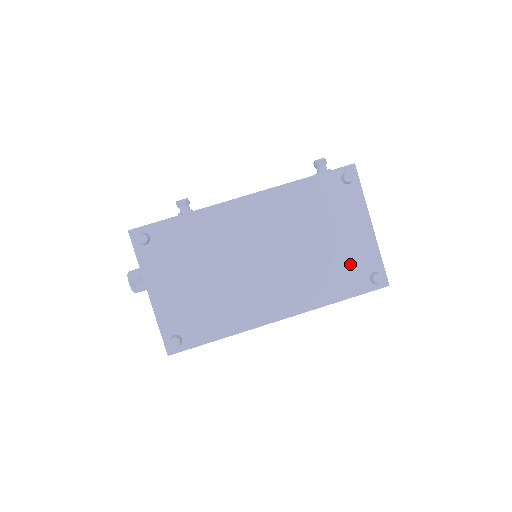
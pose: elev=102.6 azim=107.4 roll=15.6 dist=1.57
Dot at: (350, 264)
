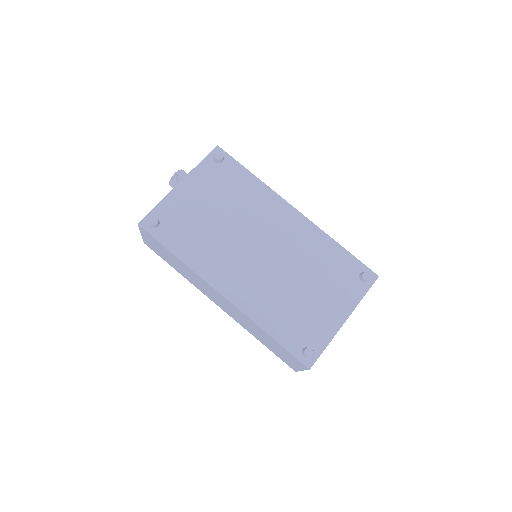
Dot at: (304, 323)
